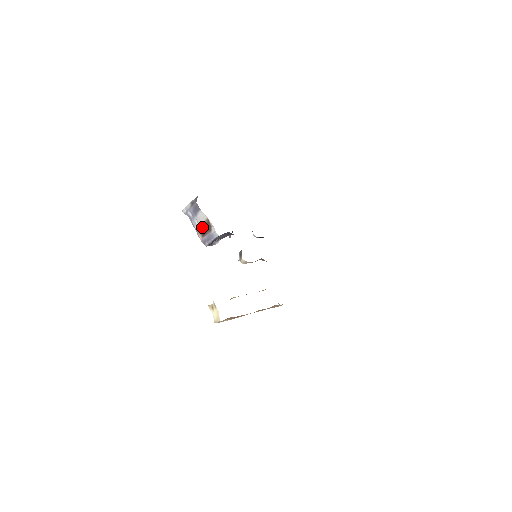
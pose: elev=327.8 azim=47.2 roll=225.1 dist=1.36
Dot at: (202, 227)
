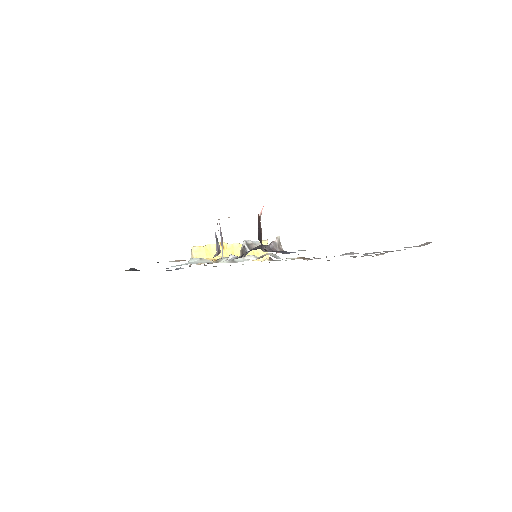
Dot at: occluded
